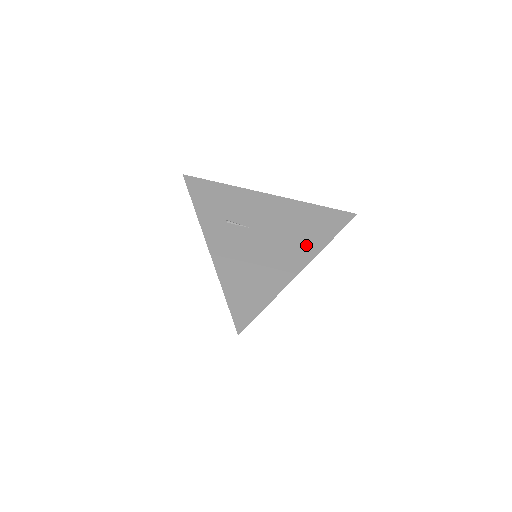
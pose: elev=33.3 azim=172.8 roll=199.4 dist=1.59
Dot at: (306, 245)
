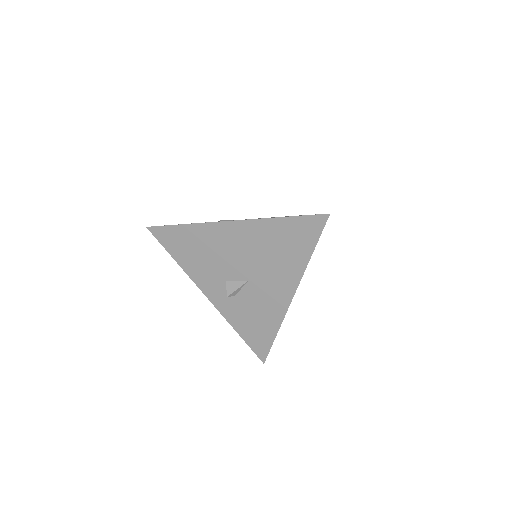
Dot at: occluded
